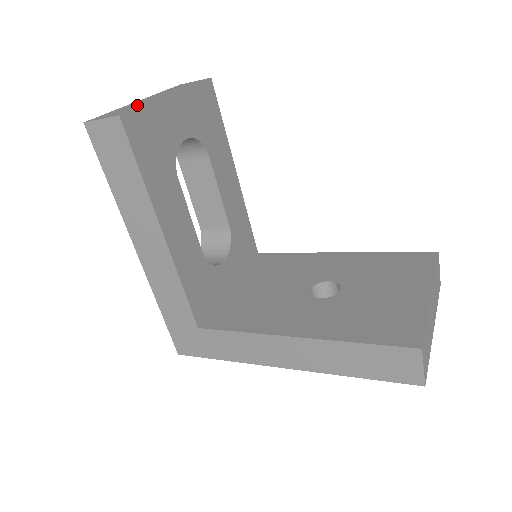
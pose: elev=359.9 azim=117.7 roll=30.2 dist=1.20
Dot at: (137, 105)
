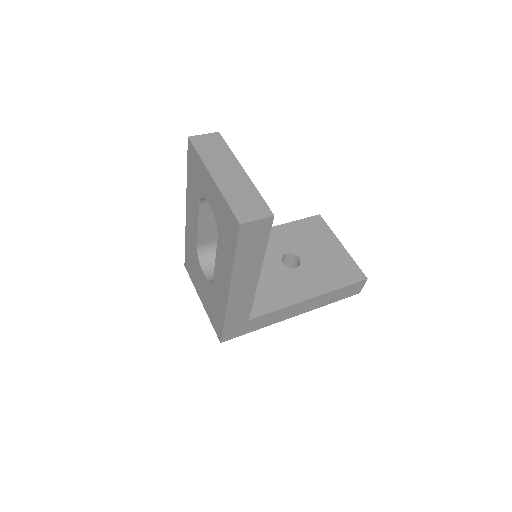
Dot at: (247, 193)
